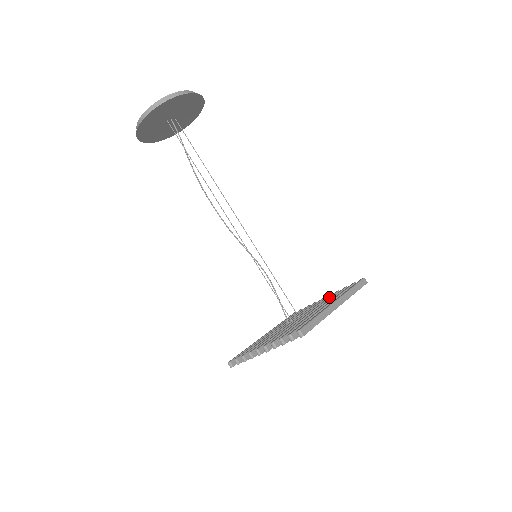
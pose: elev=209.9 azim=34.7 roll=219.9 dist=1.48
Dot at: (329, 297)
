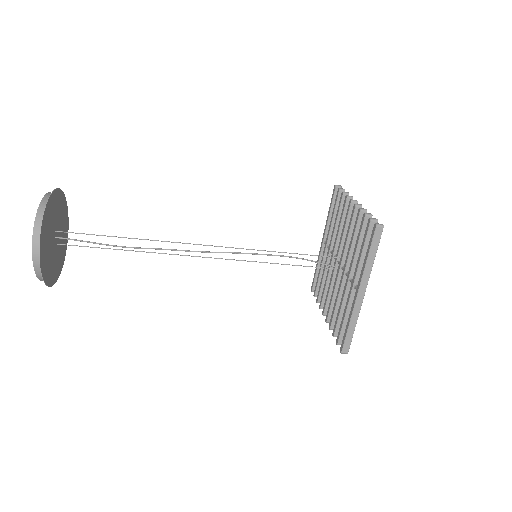
Dot at: (354, 232)
